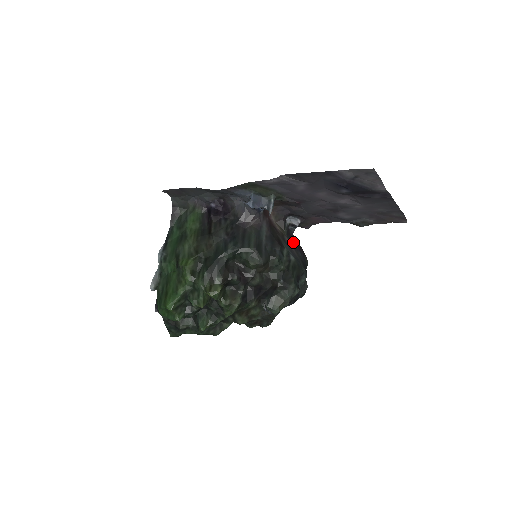
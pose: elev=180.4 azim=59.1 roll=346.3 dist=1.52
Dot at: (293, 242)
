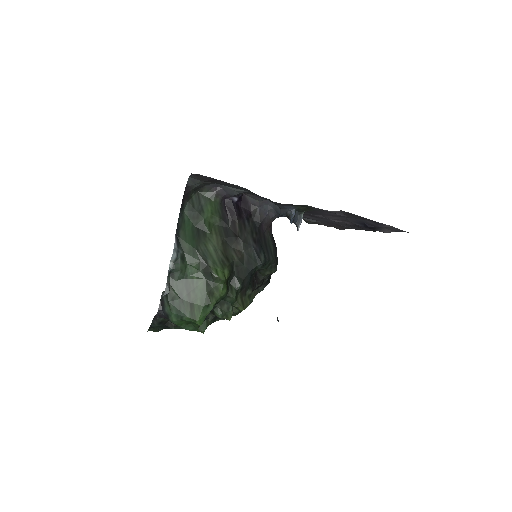
Dot at: occluded
